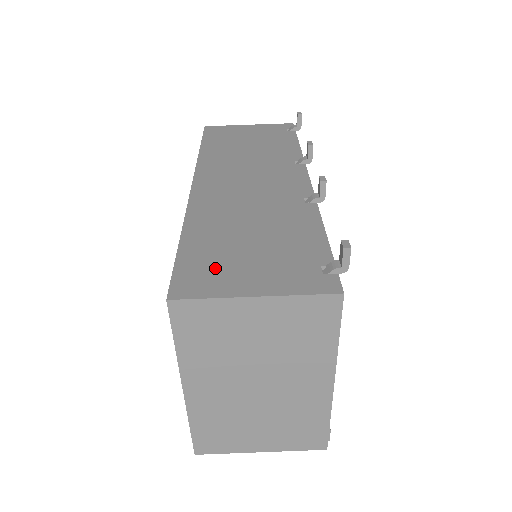
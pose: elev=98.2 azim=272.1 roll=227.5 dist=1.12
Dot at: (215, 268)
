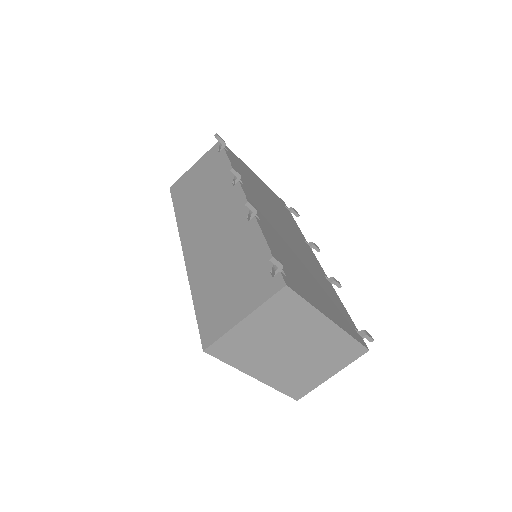
Dot at: (218, 312)
